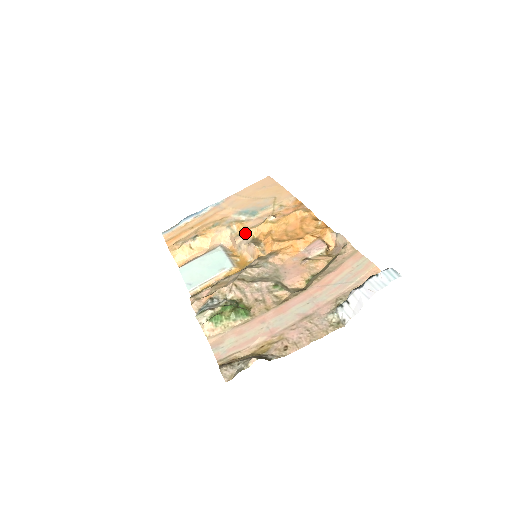
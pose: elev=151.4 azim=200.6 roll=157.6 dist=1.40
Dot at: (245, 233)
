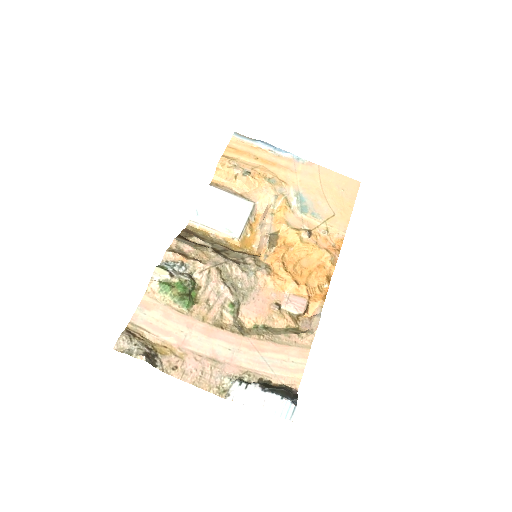
Dot at: (278, 220)
